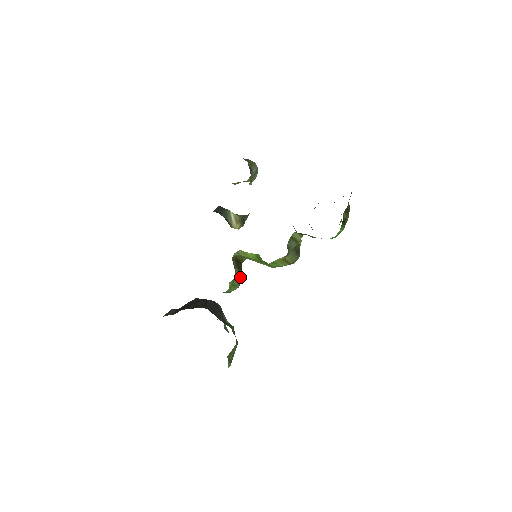
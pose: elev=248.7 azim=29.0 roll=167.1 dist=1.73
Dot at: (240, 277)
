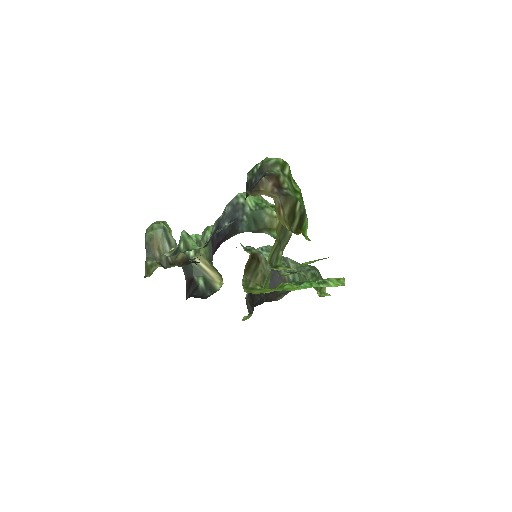
Dot at: (263, 265)
